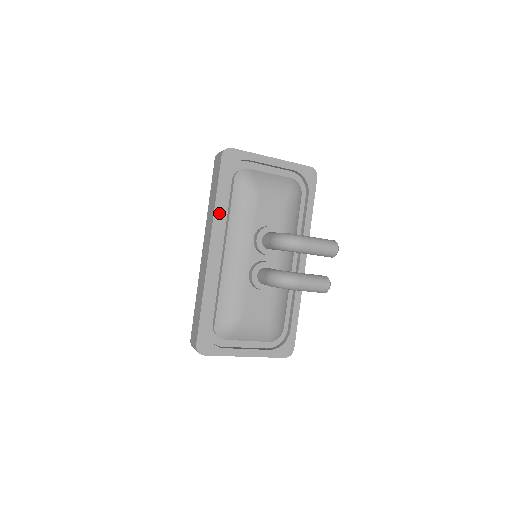
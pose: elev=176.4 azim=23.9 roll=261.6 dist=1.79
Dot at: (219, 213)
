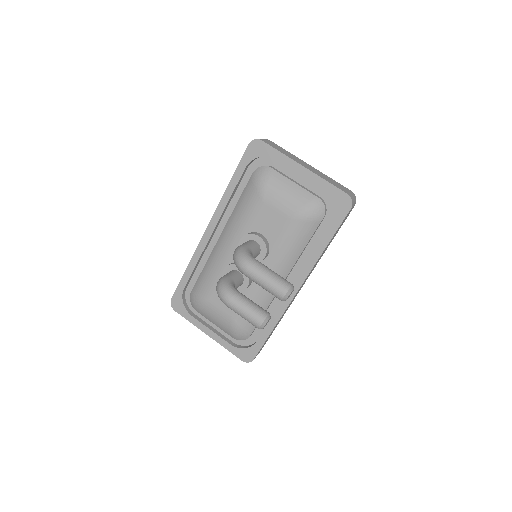
Dot at: (227, 199)
